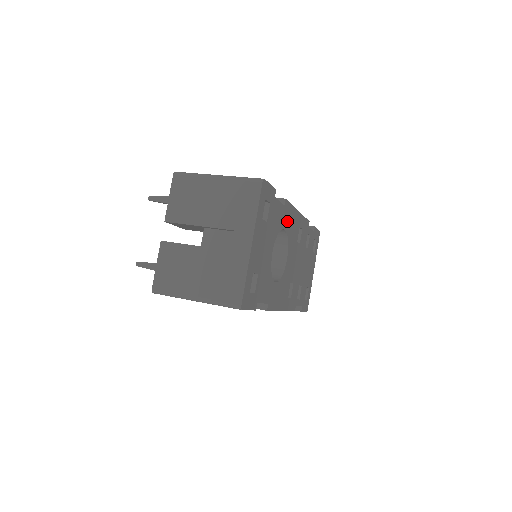
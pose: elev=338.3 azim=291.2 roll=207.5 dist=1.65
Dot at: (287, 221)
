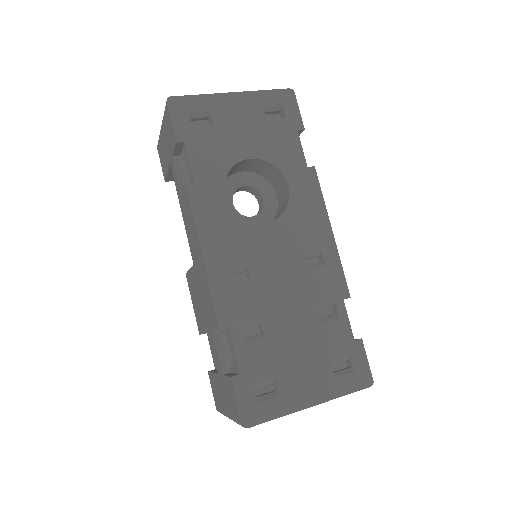
Dot at: (301, 191)
